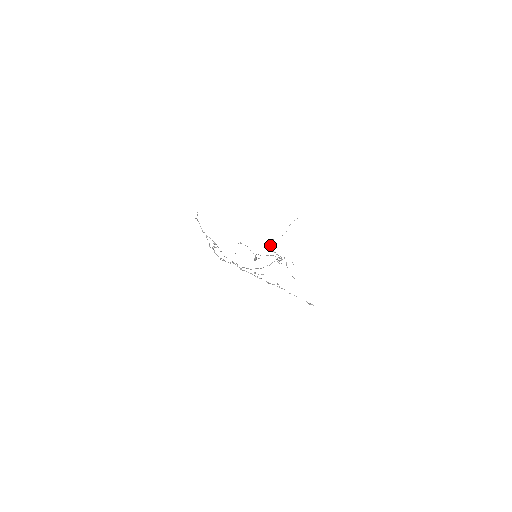
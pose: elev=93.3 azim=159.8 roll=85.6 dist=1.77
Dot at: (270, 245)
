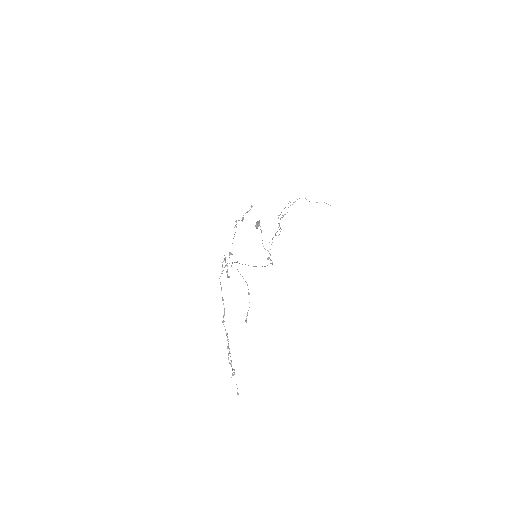
Dot at: occluded
